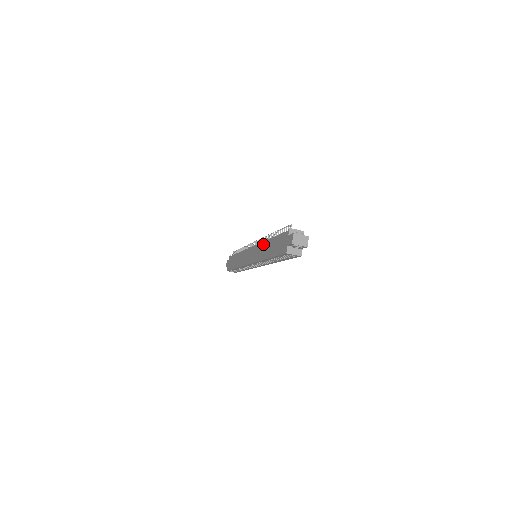
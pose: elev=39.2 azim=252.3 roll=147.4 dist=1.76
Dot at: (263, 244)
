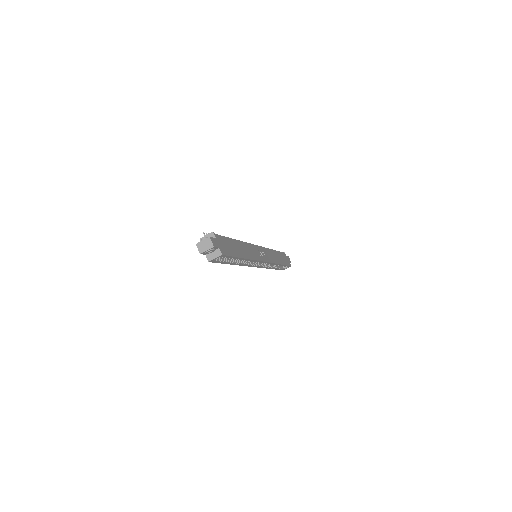
Dot at: occluded
